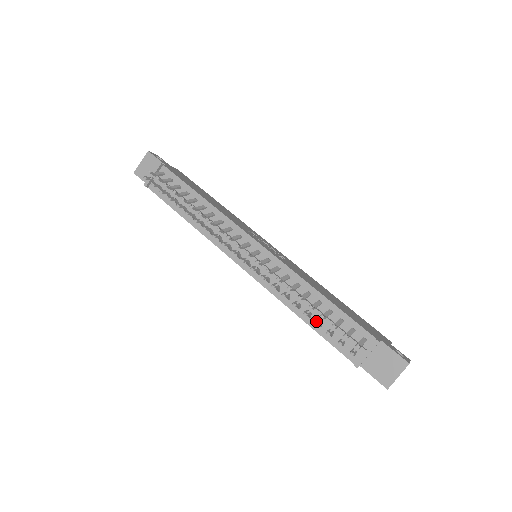
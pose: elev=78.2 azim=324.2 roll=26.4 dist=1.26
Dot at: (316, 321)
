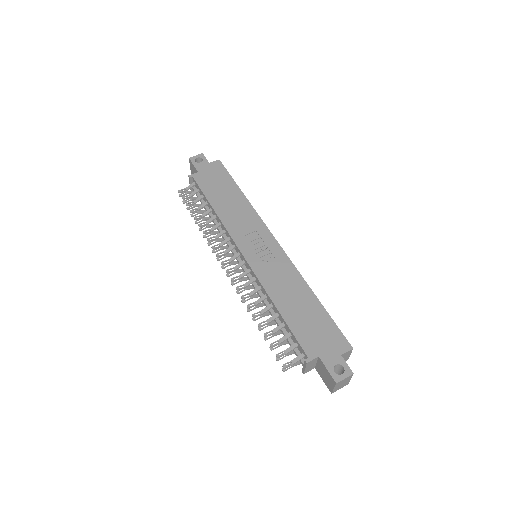
Dot at: (264, 337)
